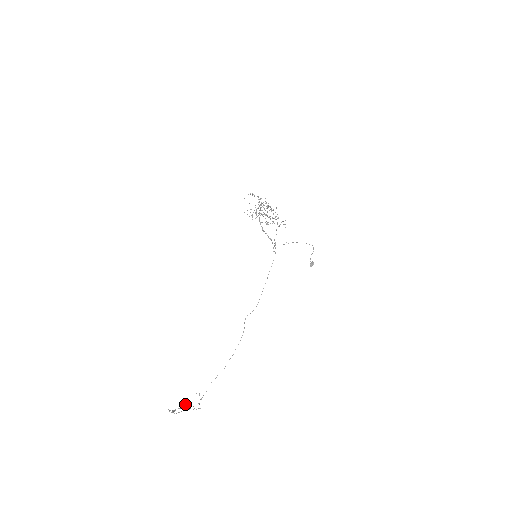
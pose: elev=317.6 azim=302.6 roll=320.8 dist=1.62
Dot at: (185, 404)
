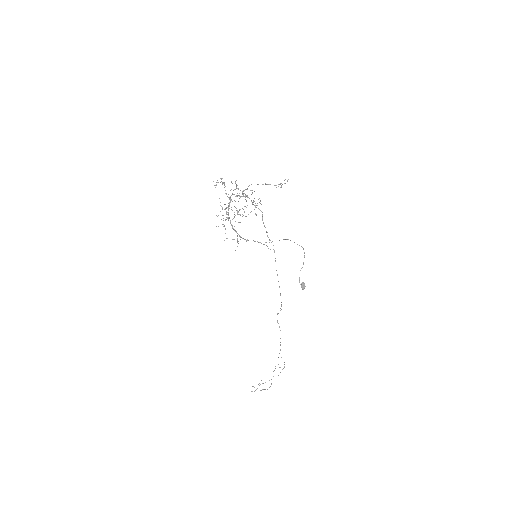
Dot at: occluded
